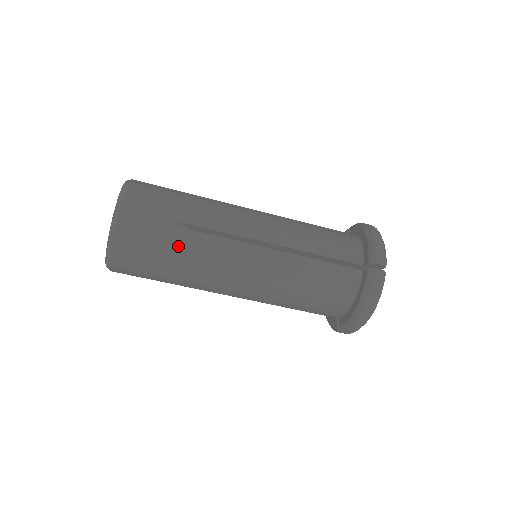
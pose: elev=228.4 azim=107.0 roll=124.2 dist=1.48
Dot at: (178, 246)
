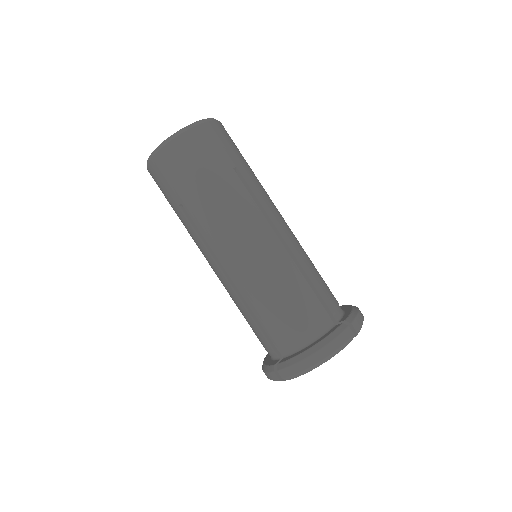
Dot at: (222, 178)
